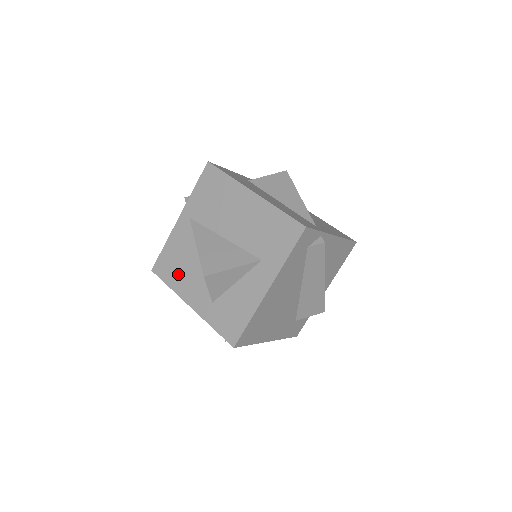
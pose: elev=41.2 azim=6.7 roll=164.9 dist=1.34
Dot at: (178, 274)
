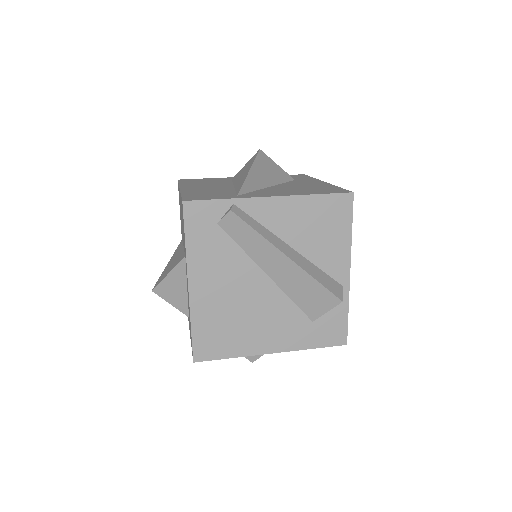
Dot at: occluded
